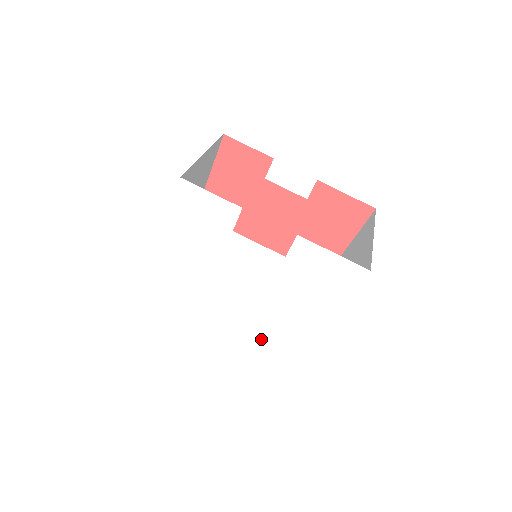
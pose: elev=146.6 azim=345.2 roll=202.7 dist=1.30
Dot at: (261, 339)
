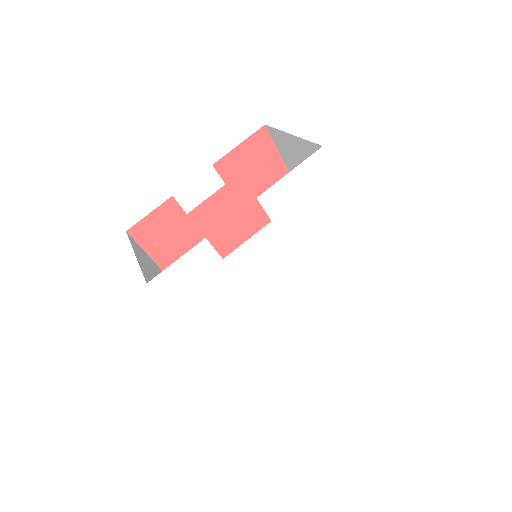
Dot at: (337, 287)
